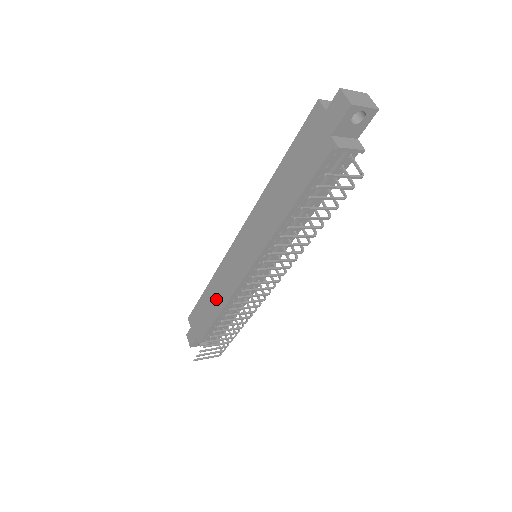
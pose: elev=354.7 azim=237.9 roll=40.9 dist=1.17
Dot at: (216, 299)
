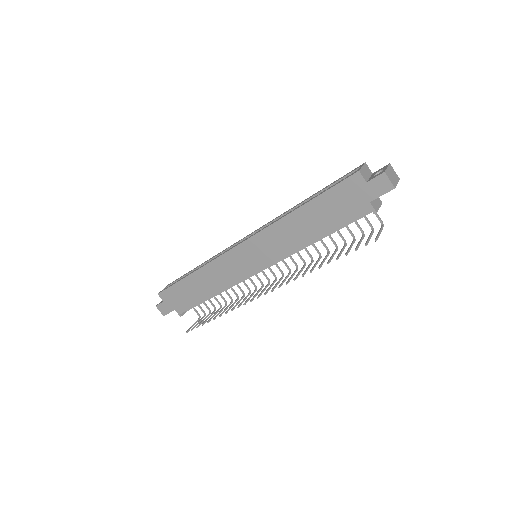
Dot at: (207, 286)
